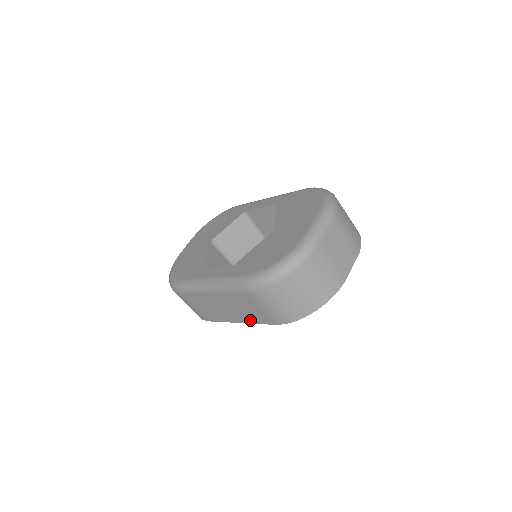
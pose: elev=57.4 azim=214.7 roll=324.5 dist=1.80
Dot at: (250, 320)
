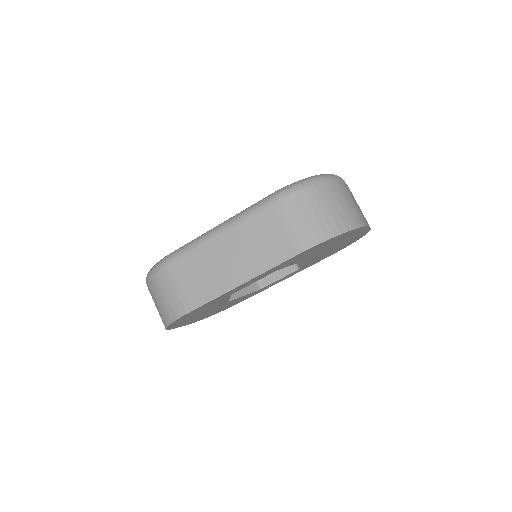
Dot at: (262, 266)
